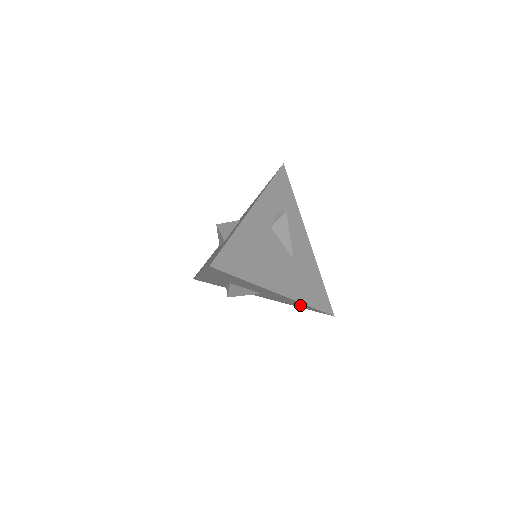
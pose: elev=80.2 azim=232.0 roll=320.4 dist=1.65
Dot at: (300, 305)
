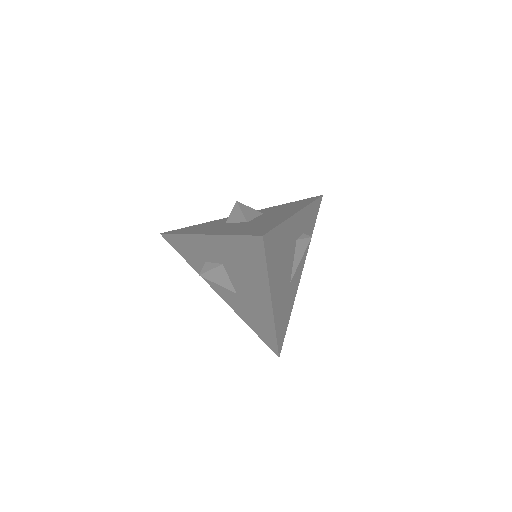
Dot at: (262, 328)
